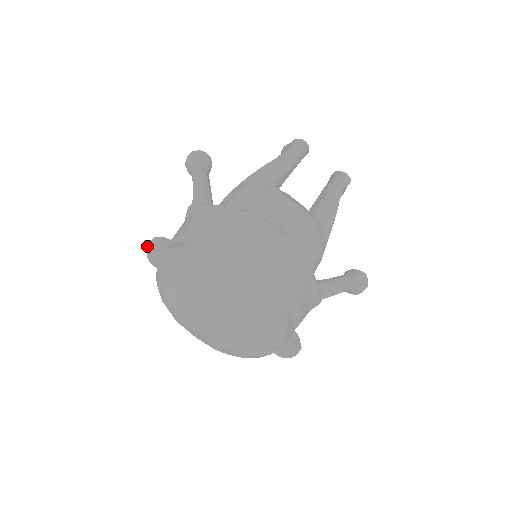
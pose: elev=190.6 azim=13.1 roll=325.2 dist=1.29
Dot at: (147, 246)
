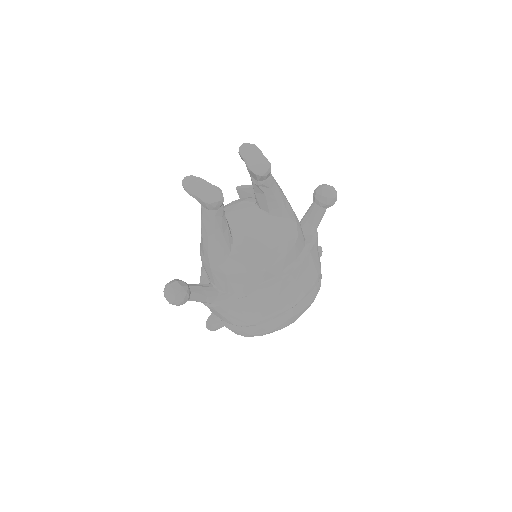
Dot at: occluded
